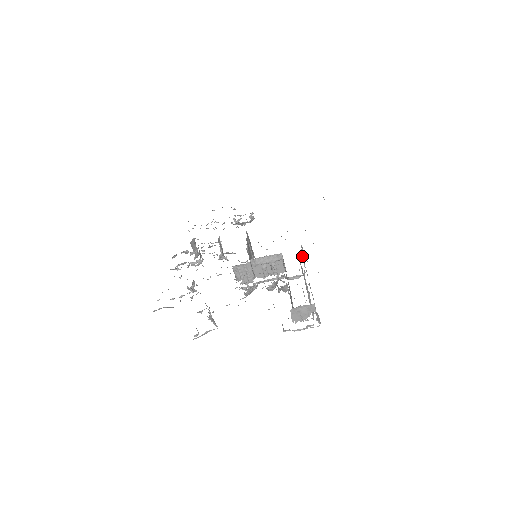
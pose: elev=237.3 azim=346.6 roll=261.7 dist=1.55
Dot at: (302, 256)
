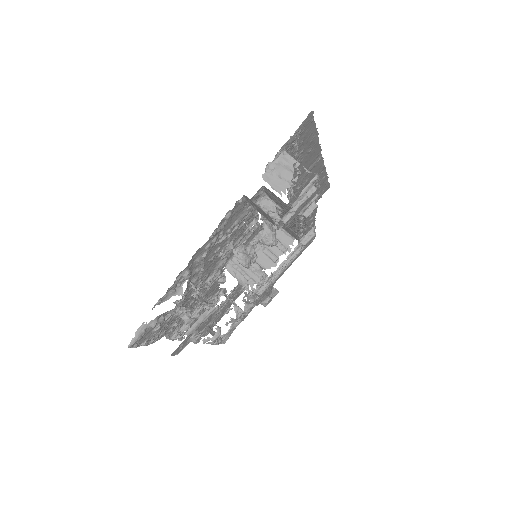
Dot at: (292, 201)
